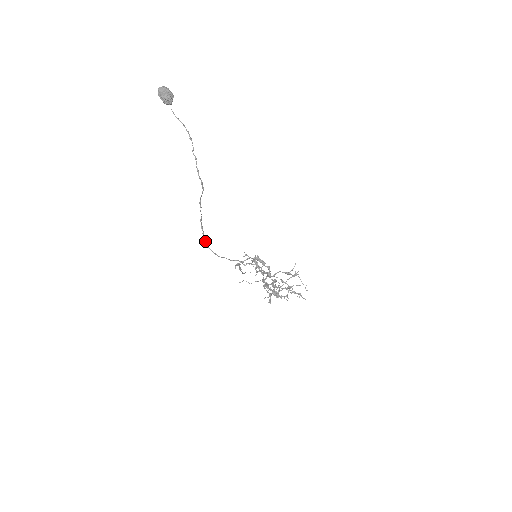
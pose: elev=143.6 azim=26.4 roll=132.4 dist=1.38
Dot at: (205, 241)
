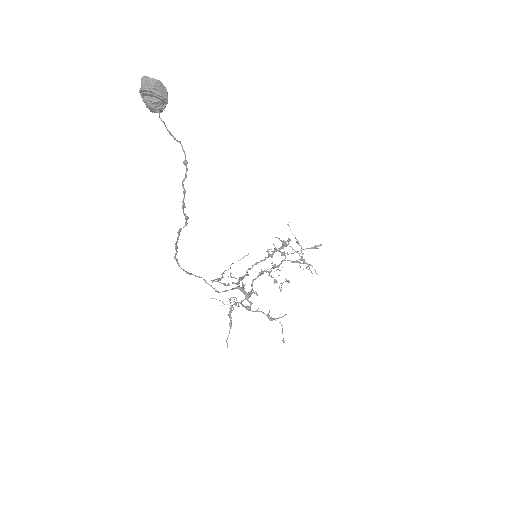
Dot at: (177, 260)
